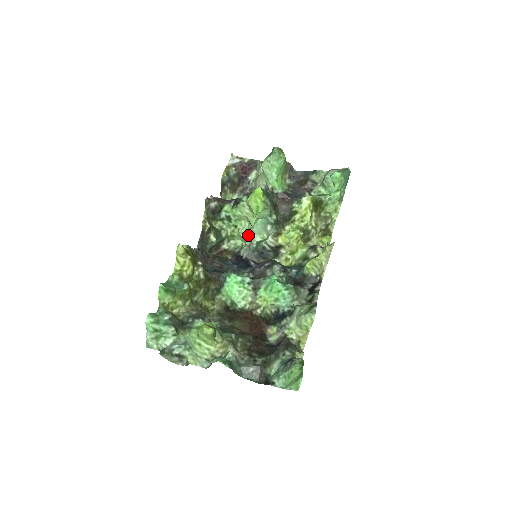
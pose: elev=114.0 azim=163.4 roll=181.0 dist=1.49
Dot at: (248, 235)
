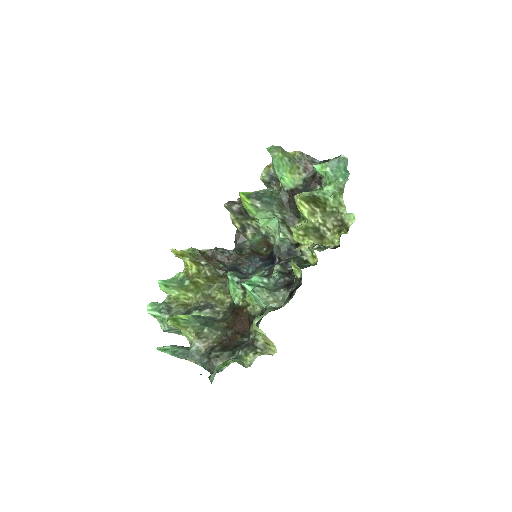
Dot at: (273, 233)
